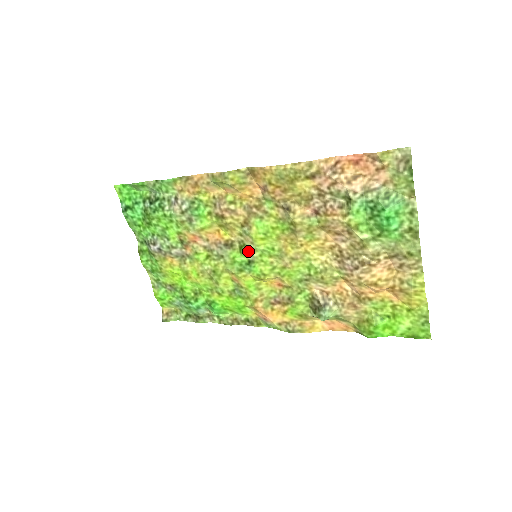
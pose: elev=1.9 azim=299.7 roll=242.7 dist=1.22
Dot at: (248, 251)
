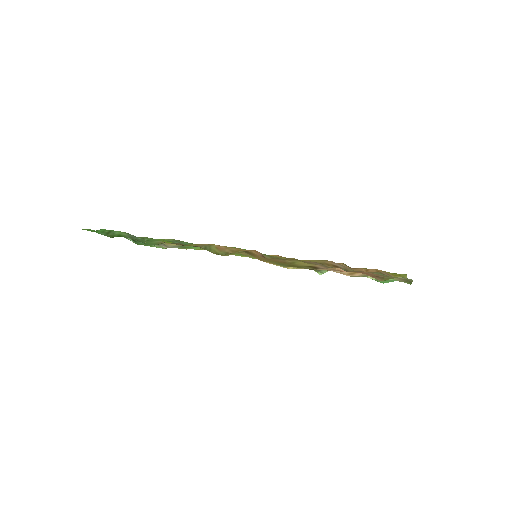
Dot at: occluded
